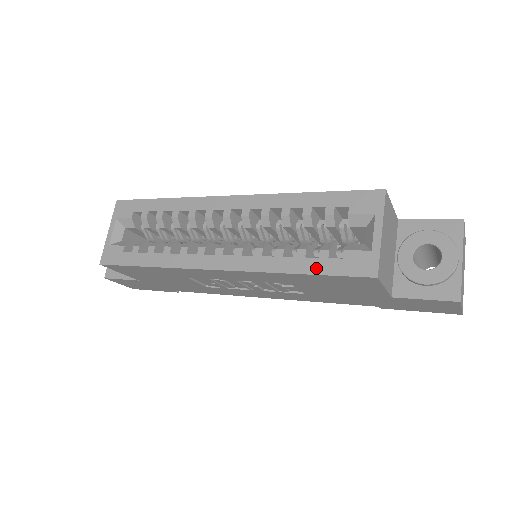
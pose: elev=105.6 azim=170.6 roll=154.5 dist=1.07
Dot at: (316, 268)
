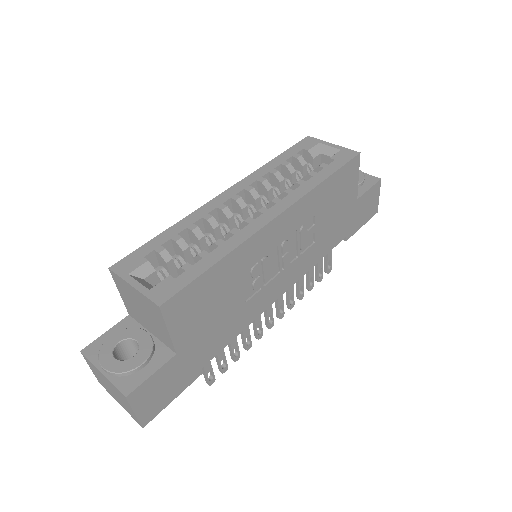
Dot at: (330, 171)
